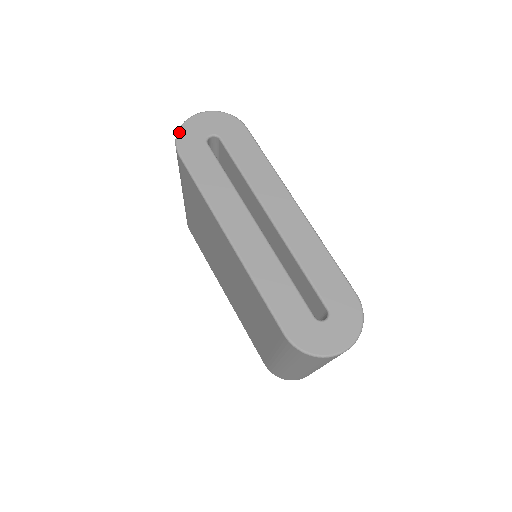
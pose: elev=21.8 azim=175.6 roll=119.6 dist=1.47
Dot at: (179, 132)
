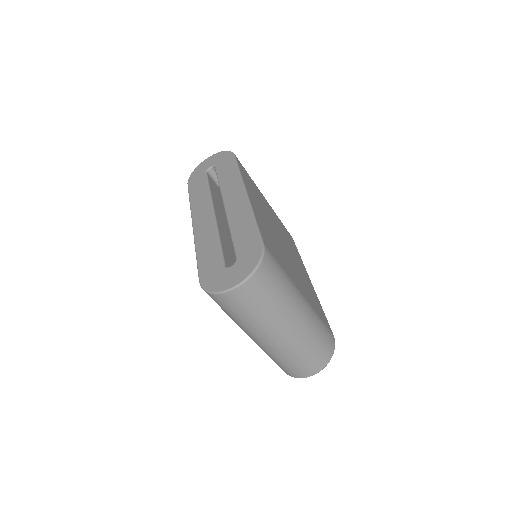
Dot at: (193, 171)
